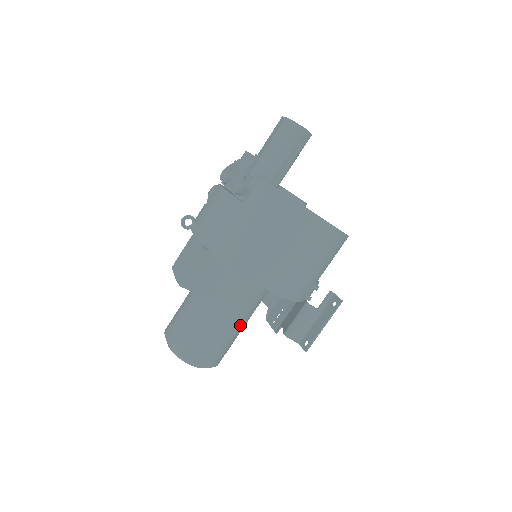
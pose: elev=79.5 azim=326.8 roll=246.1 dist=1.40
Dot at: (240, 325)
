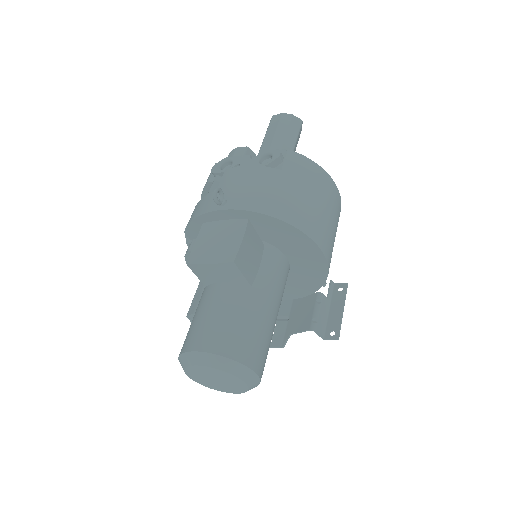
Dot at: (275, 322)
